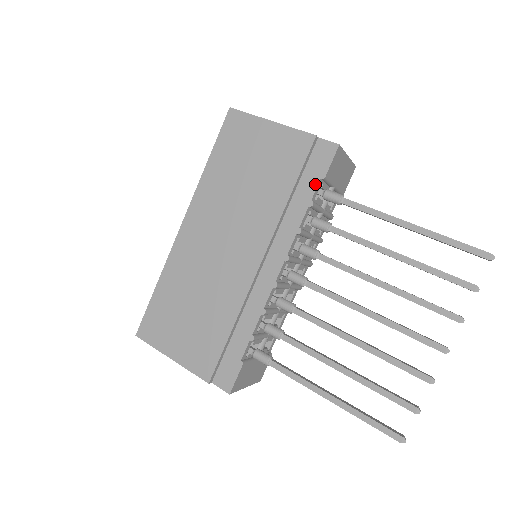
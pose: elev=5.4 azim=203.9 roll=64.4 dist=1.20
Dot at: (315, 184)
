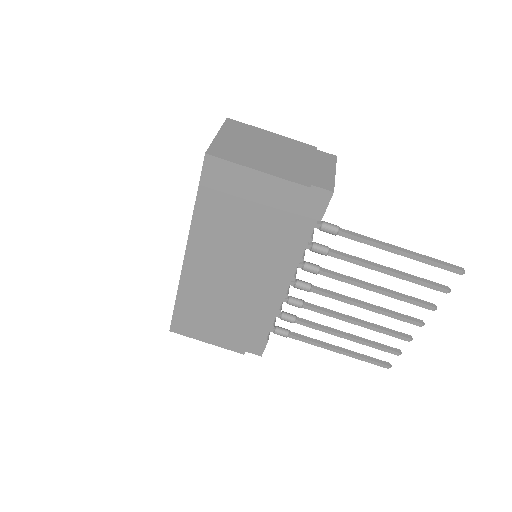
Dot at: (312, 225)
